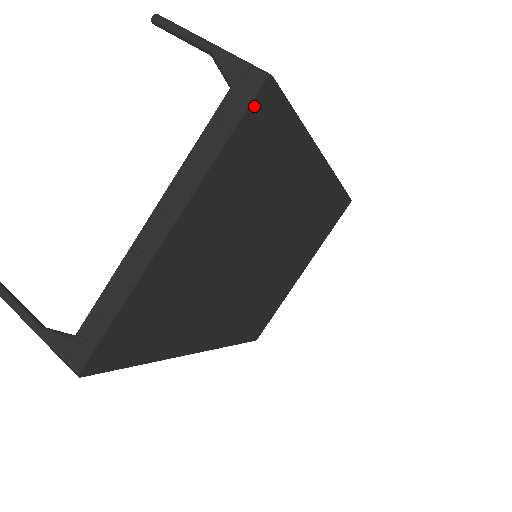
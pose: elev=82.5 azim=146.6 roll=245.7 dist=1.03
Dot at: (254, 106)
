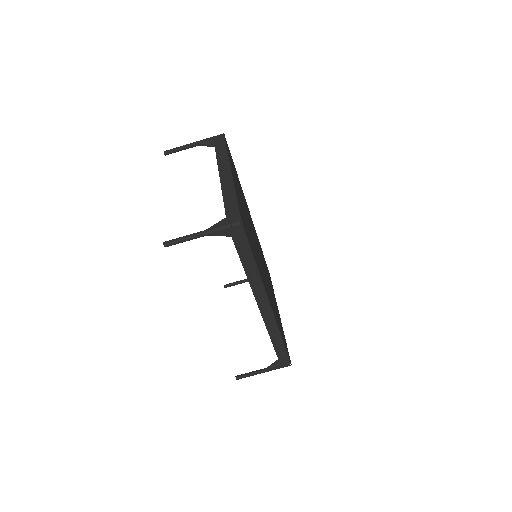
Dot at: (226, 142)
